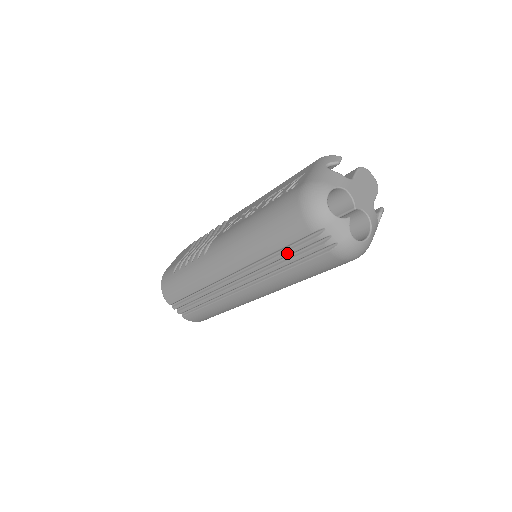
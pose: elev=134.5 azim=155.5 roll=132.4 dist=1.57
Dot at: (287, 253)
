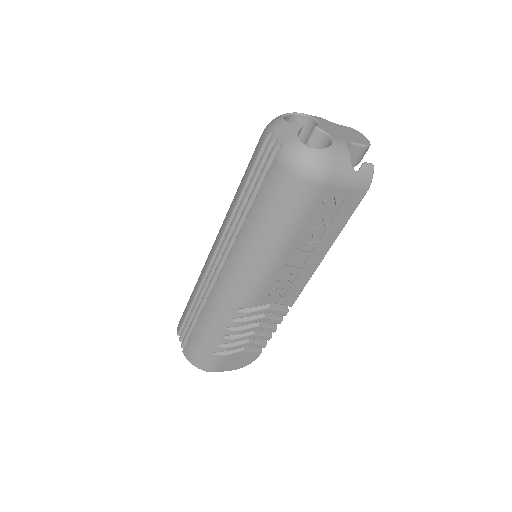
Dot at: (249, 185)
